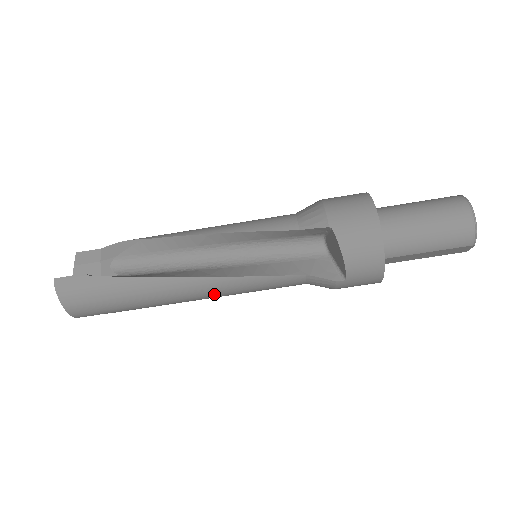
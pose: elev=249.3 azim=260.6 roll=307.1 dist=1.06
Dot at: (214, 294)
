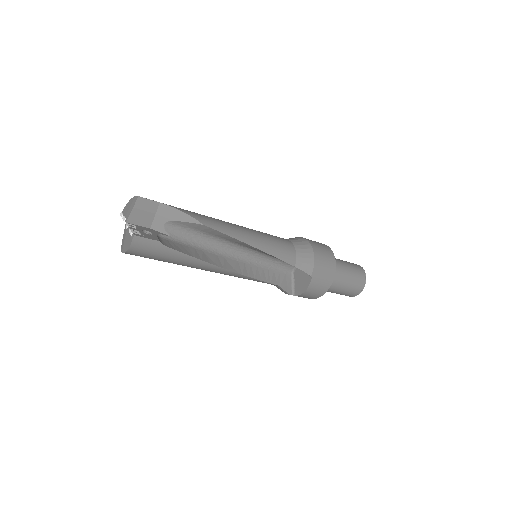
Dot at: (224, 274)
